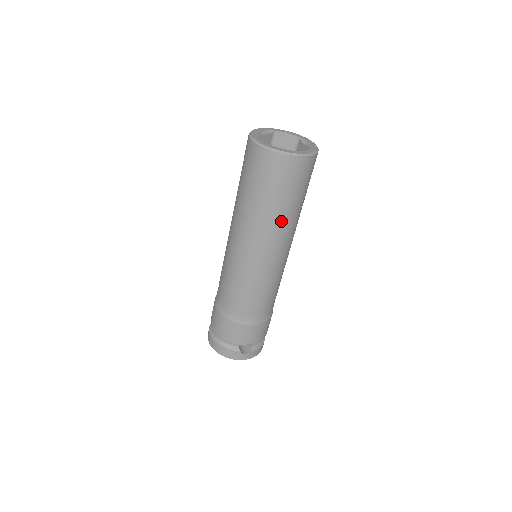
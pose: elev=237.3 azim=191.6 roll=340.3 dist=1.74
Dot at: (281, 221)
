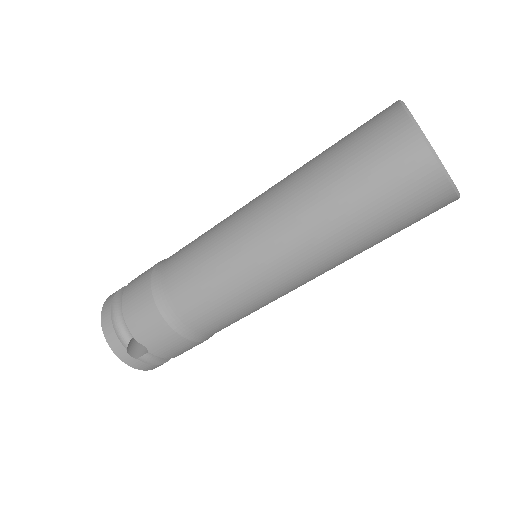
Dot at: (335, 234)
